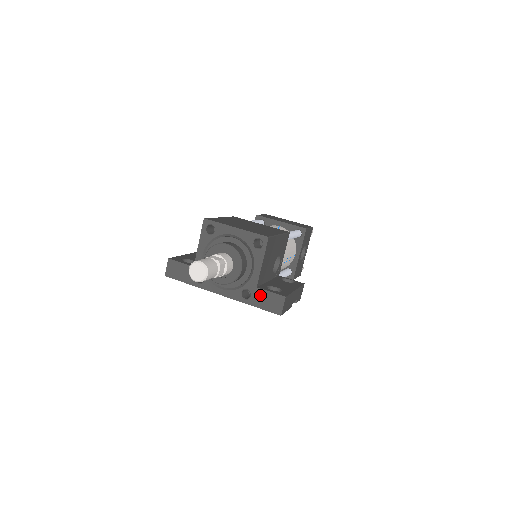
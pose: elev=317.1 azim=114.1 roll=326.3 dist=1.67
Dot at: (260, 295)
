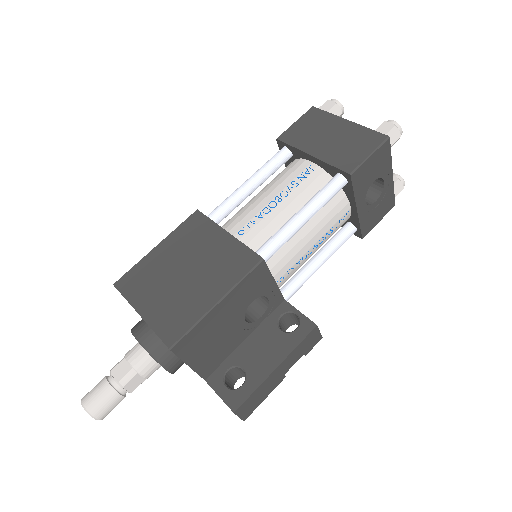
Dot at: occluded
